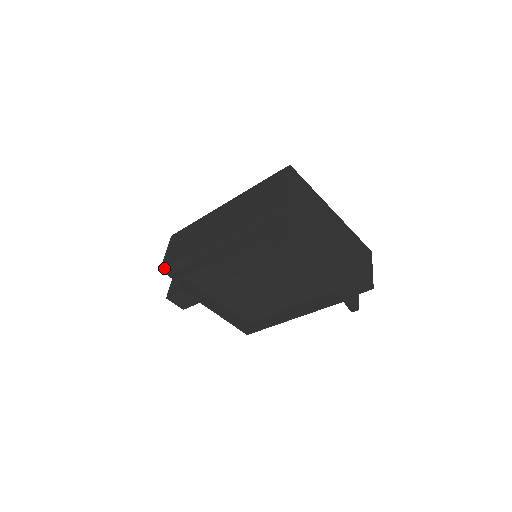
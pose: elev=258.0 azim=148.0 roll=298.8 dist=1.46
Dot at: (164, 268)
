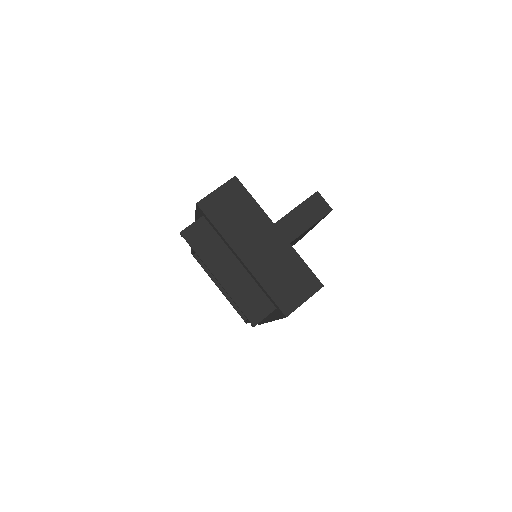
Dot at: occluded
